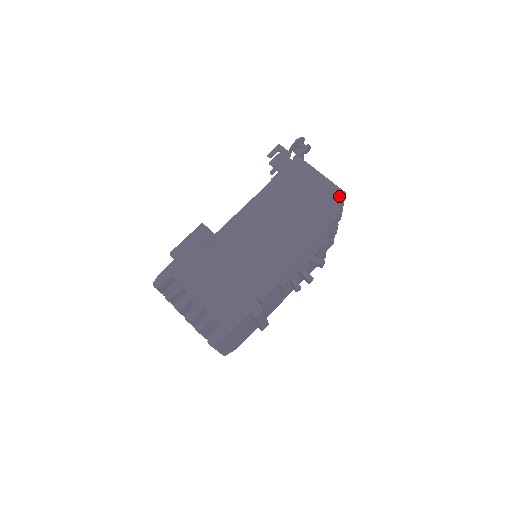
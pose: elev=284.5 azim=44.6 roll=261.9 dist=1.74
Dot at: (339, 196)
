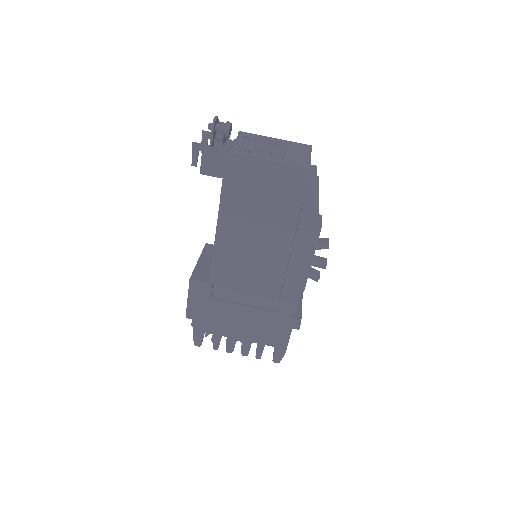
Dot at: (305, 178)
